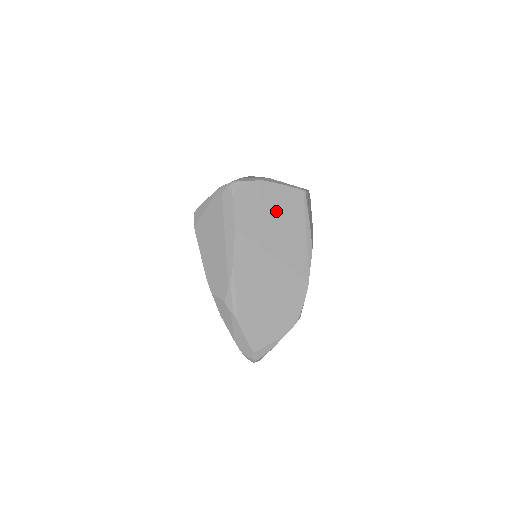
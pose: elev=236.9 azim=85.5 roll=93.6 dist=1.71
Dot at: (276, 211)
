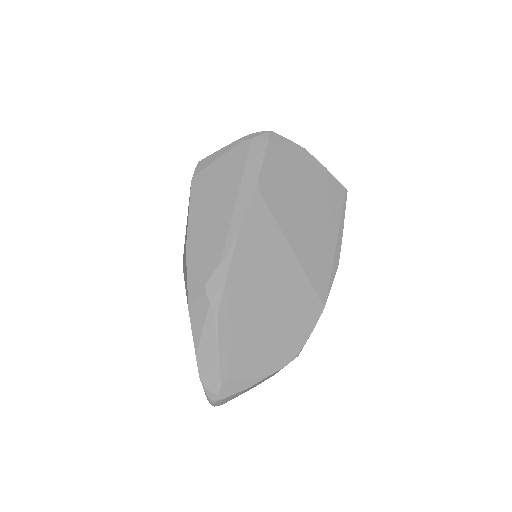
Dot at: (310, 194)
